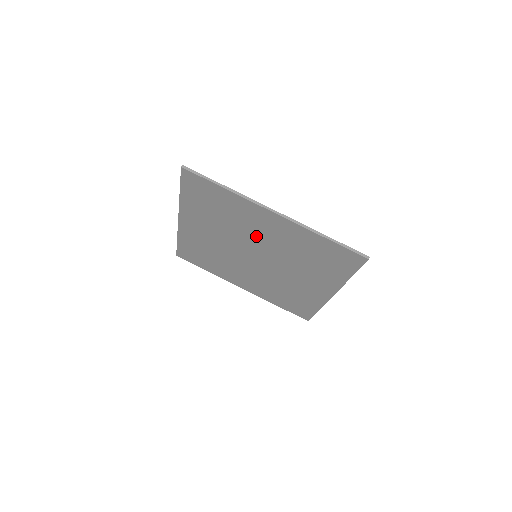
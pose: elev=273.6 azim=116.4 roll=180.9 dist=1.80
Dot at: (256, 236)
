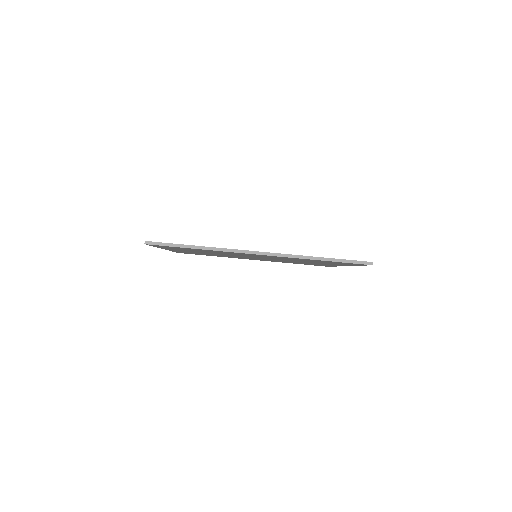
Dot at: occluded
